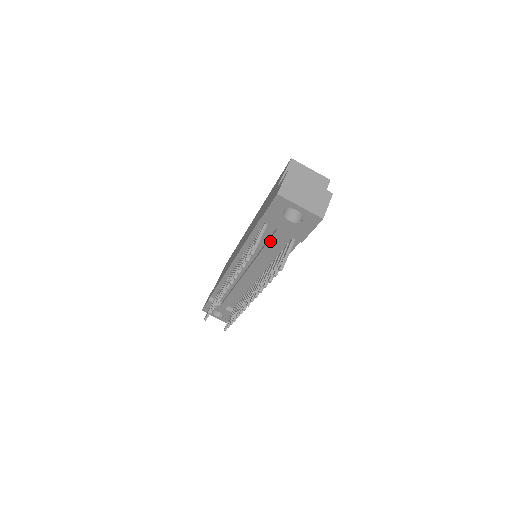
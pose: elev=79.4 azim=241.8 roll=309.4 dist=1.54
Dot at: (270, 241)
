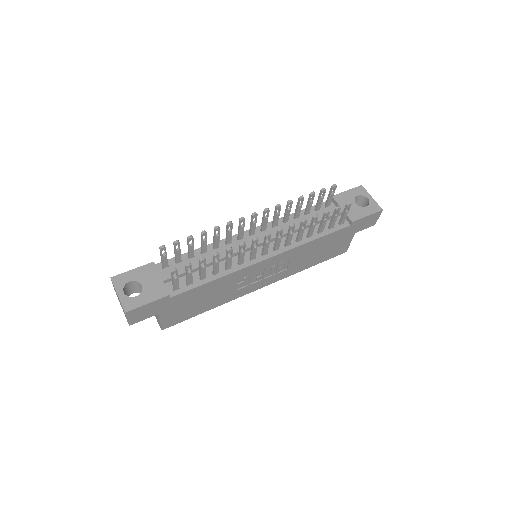
Dot at: occluded
